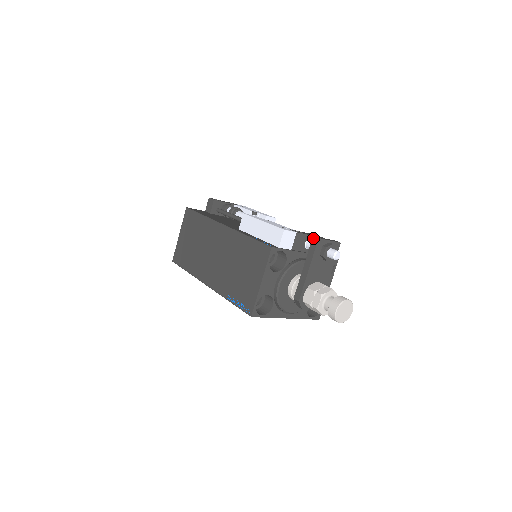
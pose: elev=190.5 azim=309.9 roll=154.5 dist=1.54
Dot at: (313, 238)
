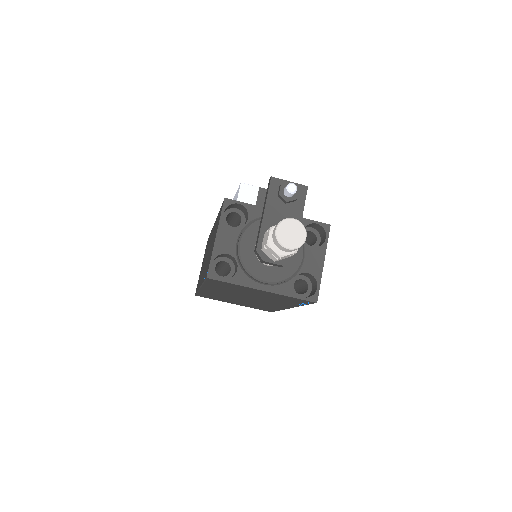
Dot at: (269, 181)
